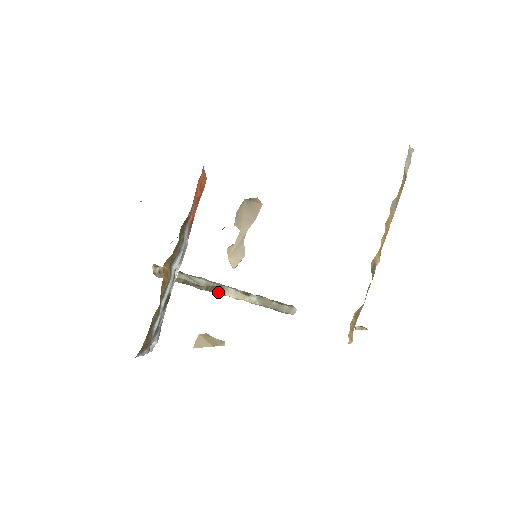
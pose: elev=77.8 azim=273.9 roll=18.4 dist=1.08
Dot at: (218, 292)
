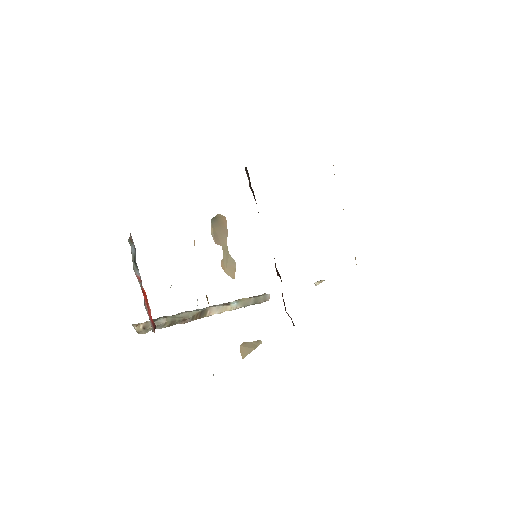
Dot at: (203, 316)
